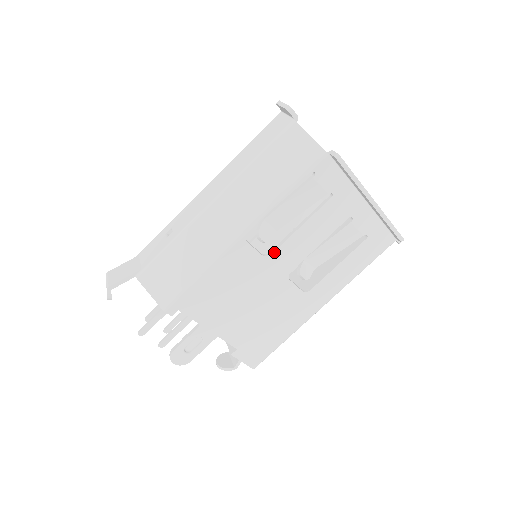
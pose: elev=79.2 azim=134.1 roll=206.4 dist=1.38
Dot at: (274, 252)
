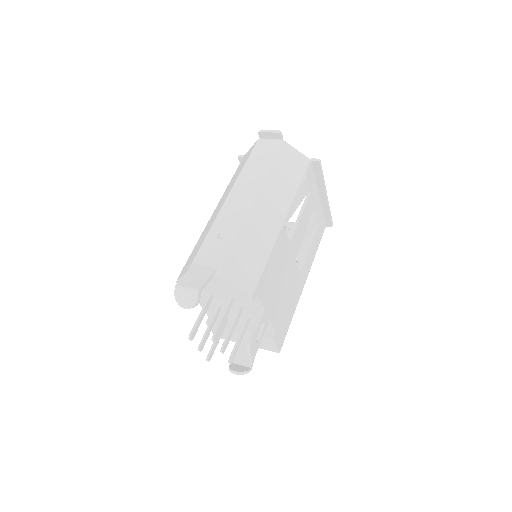
Dot at: (293, 237)
